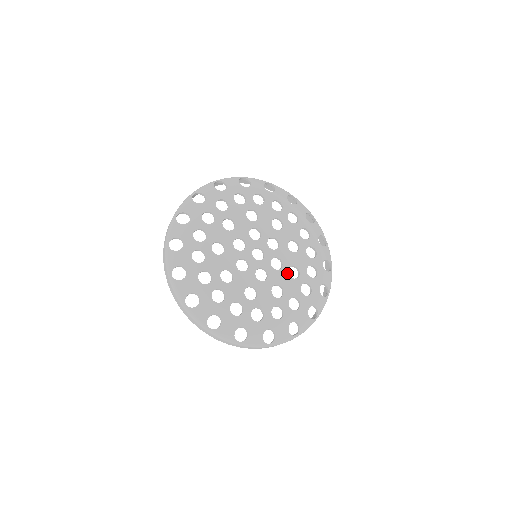
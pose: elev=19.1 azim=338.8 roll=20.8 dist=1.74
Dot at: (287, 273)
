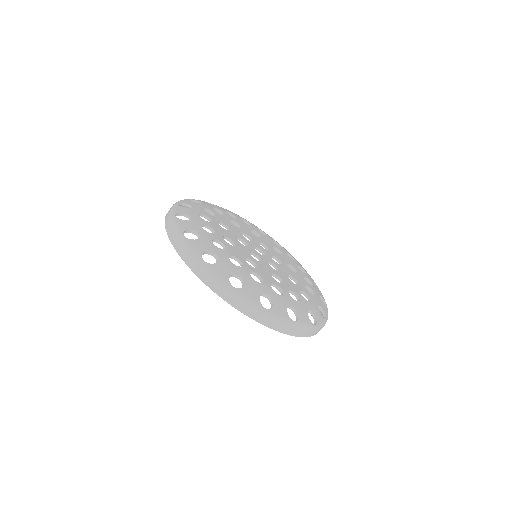
Dot at: (288, 268)
